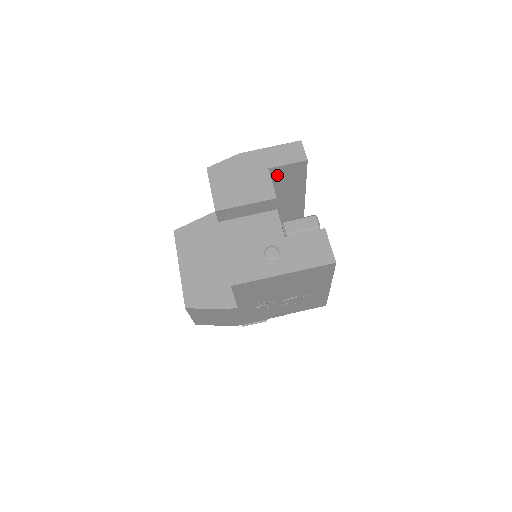
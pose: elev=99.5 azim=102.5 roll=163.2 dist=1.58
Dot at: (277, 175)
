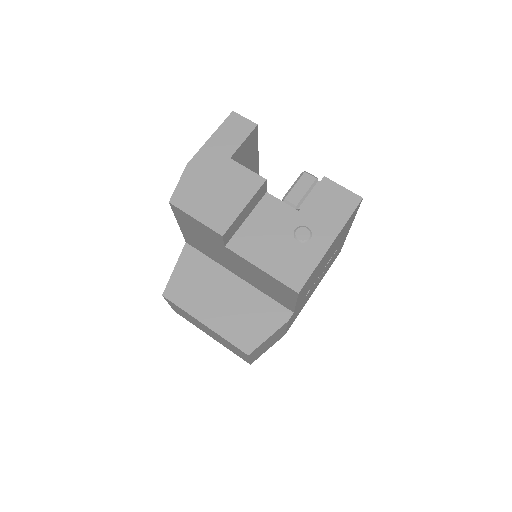
Dot at: (237, 160)
